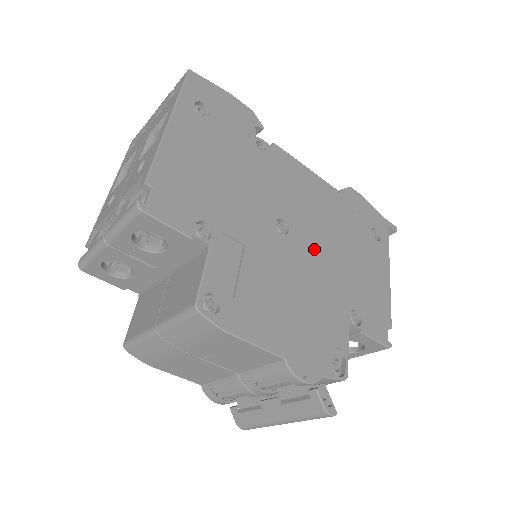
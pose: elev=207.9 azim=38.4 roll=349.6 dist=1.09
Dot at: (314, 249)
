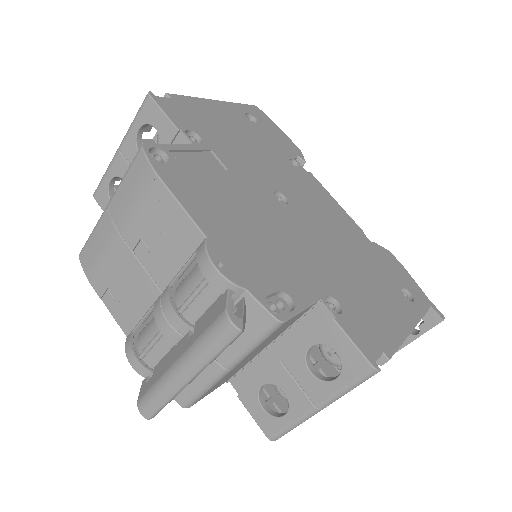
Dot at: (310, 233)
